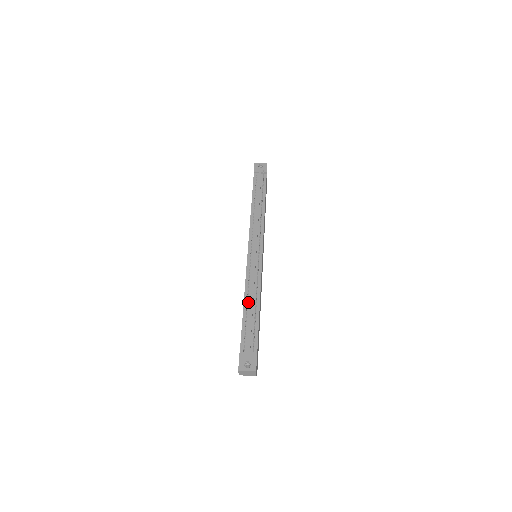
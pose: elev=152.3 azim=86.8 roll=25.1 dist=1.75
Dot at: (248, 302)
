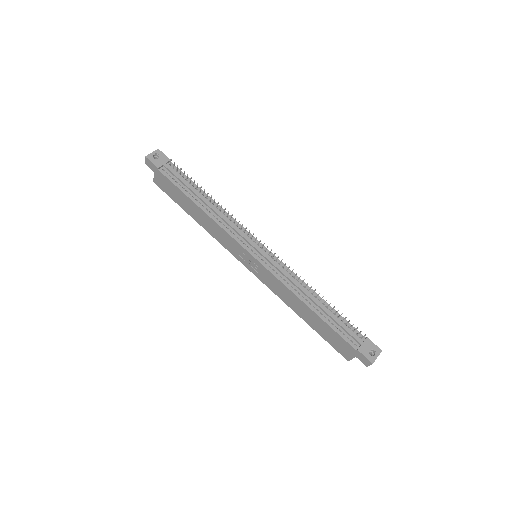
Dot at: (311, 303)
